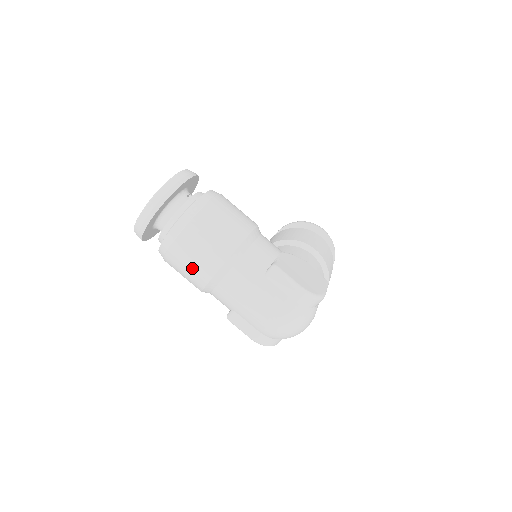
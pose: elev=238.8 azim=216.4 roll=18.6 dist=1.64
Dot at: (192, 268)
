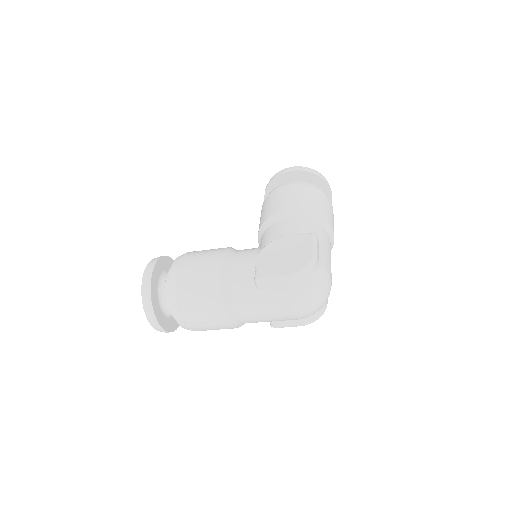
Dot at: (214, 327)
